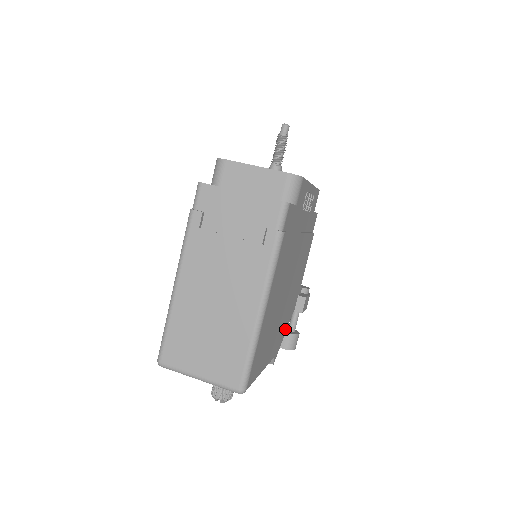
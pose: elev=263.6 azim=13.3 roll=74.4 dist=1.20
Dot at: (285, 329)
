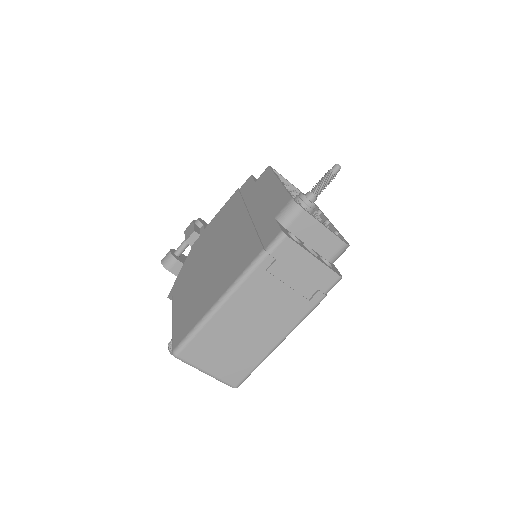
Dot at: occluded
